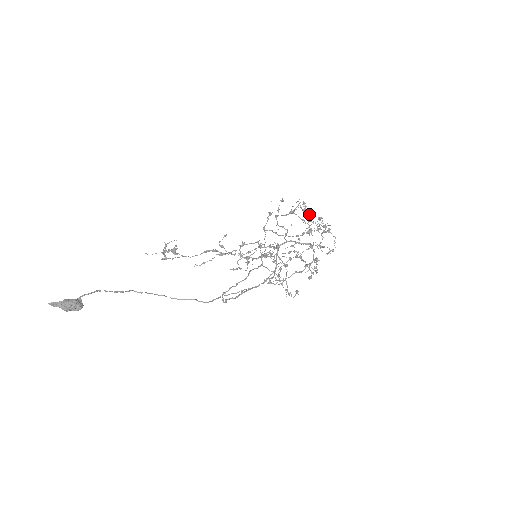
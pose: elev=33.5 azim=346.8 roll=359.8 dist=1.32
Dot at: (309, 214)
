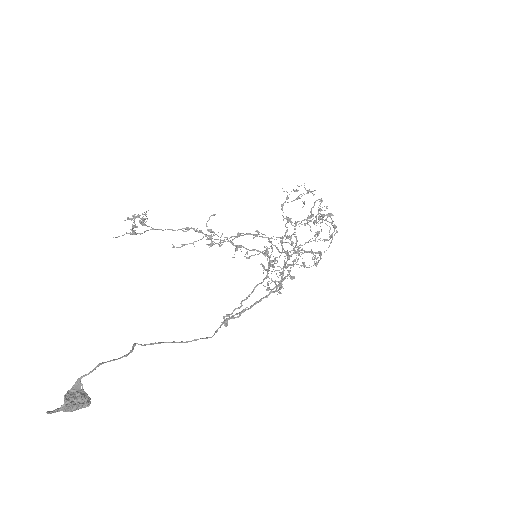
Dot at: (321, 210)
